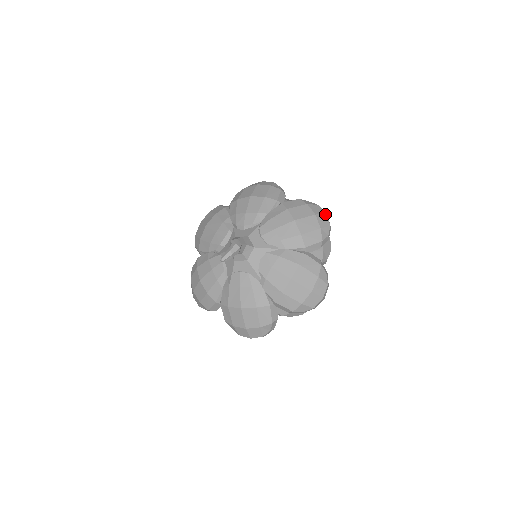
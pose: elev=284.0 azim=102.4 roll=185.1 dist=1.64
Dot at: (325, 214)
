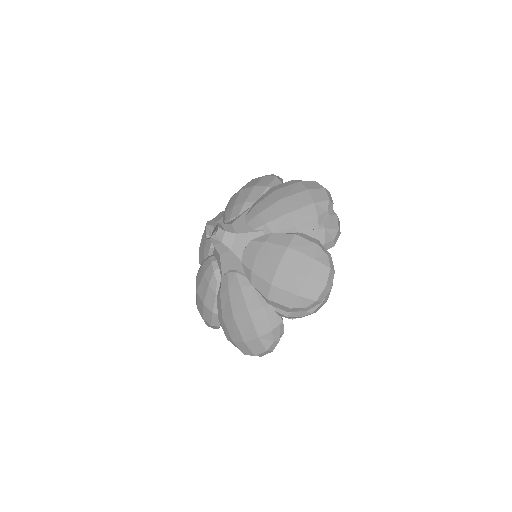
Dot at: occluded
